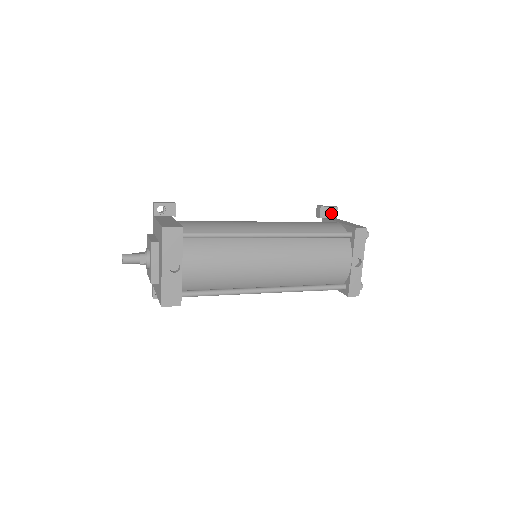
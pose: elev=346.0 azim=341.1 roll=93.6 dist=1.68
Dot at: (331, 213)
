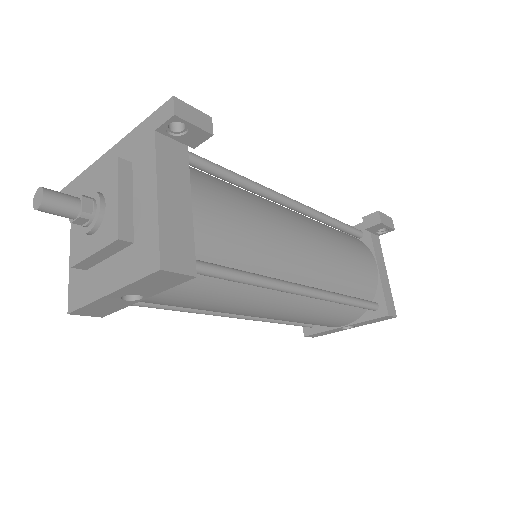
Dot at: occluded
